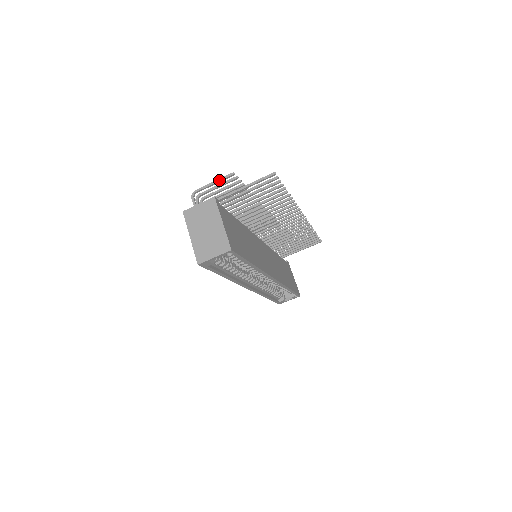
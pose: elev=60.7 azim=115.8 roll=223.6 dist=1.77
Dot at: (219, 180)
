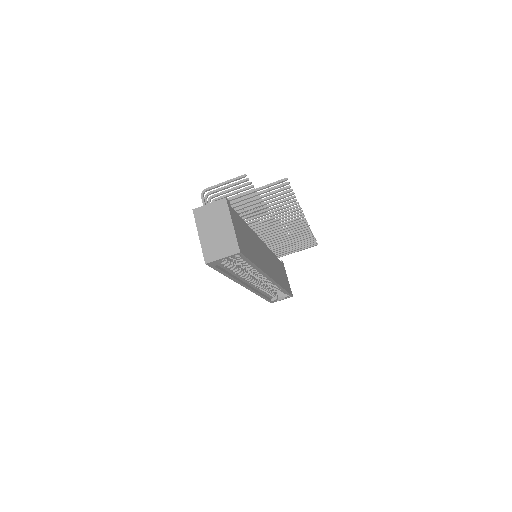
Dot at: (230, 181)
